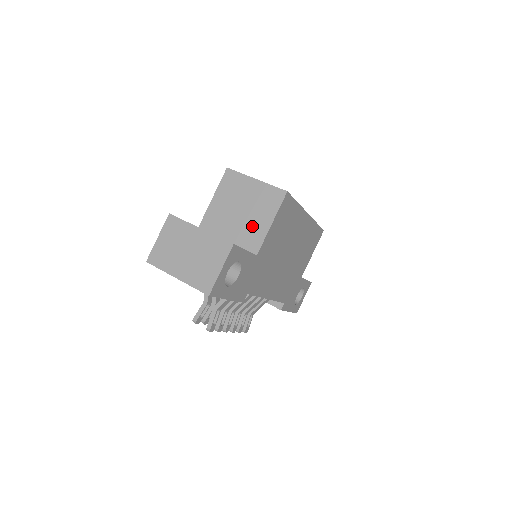
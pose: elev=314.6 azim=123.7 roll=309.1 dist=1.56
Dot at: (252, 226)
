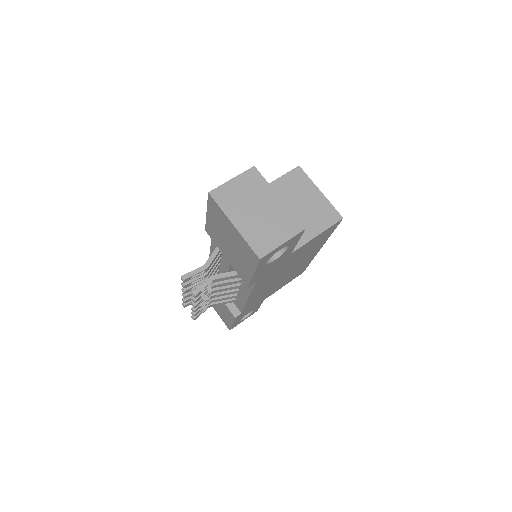
Dot at: occluded
